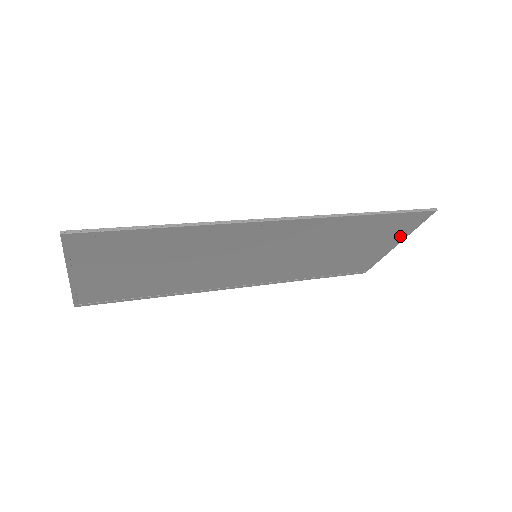
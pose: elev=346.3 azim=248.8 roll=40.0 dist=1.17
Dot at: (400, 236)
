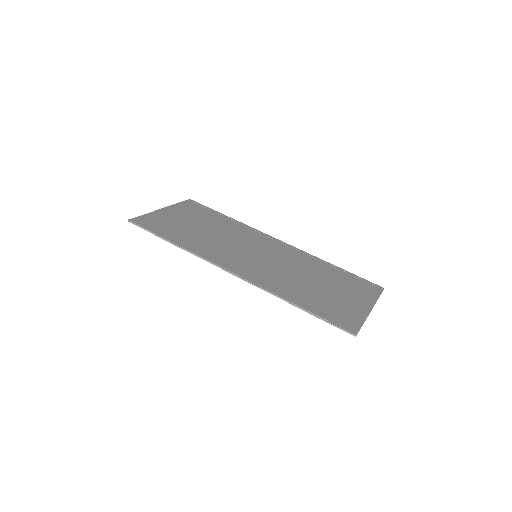
Dot at: (360, 314)
